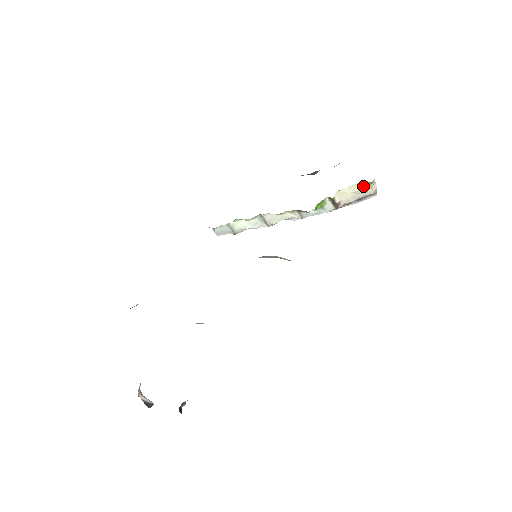
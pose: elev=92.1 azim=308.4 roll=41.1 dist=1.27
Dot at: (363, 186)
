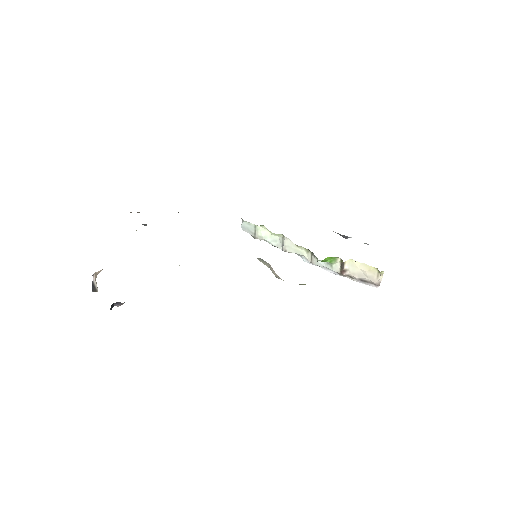
Dot at: (372, 270)
